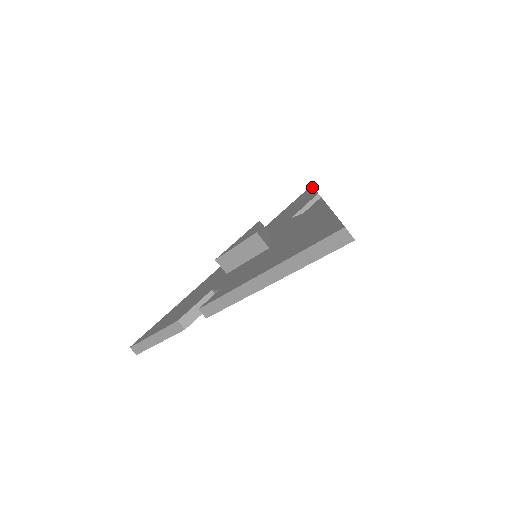
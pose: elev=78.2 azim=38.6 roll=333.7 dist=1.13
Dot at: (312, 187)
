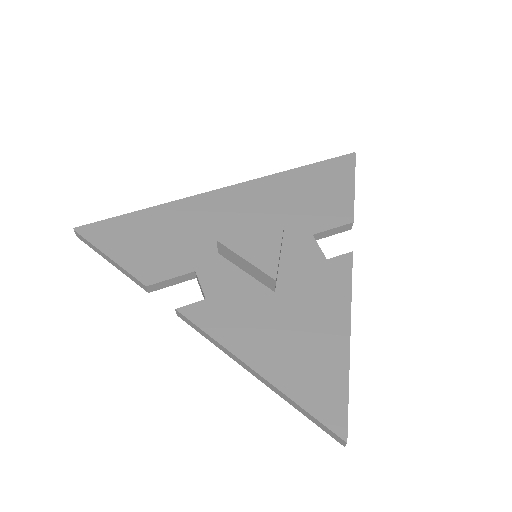
Dot at: (355, 166)
